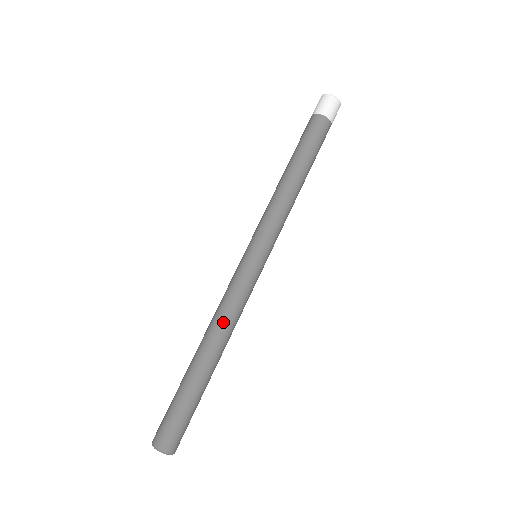
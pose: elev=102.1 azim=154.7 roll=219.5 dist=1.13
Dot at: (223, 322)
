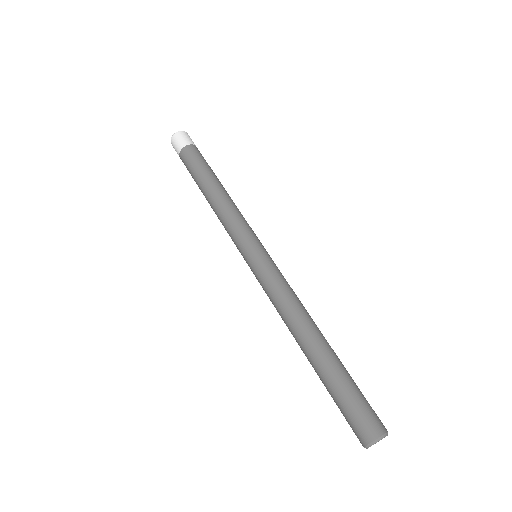
Dot at: (297, 308)
